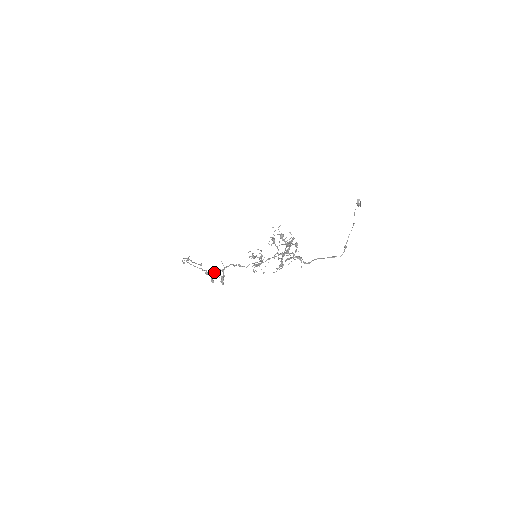
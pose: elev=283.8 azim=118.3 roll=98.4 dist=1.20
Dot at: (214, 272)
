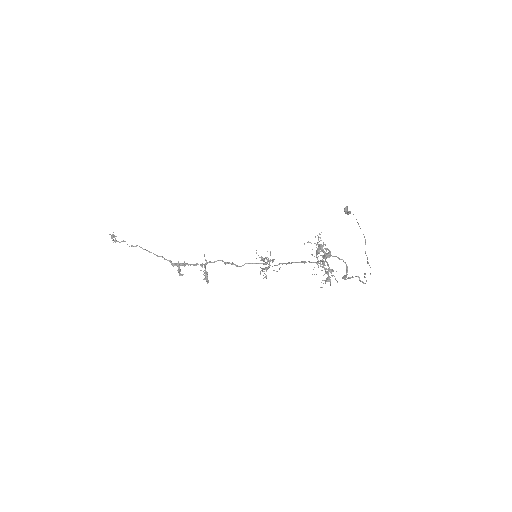
Dot at: (185, 264)
